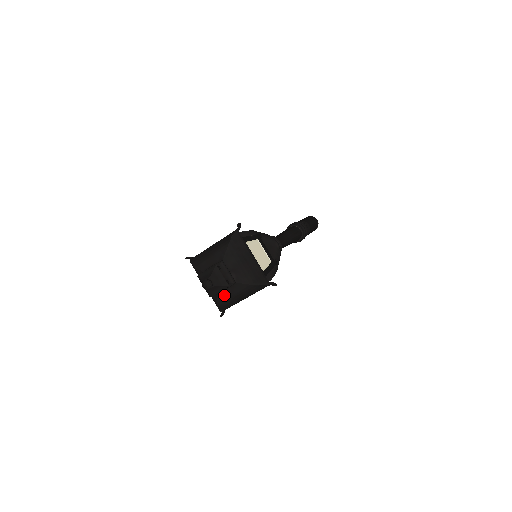
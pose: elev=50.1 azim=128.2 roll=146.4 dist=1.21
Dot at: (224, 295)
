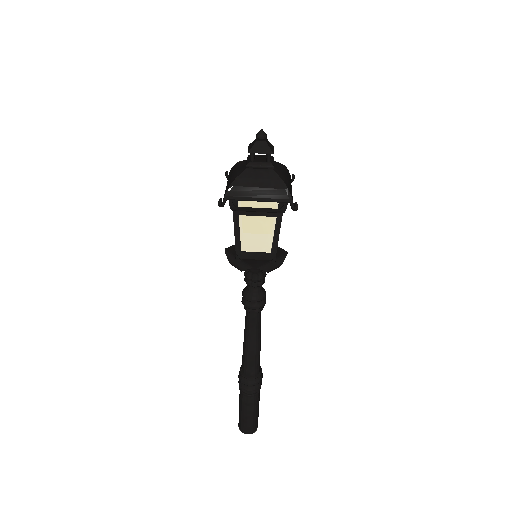
Dot at: (251, 174)
